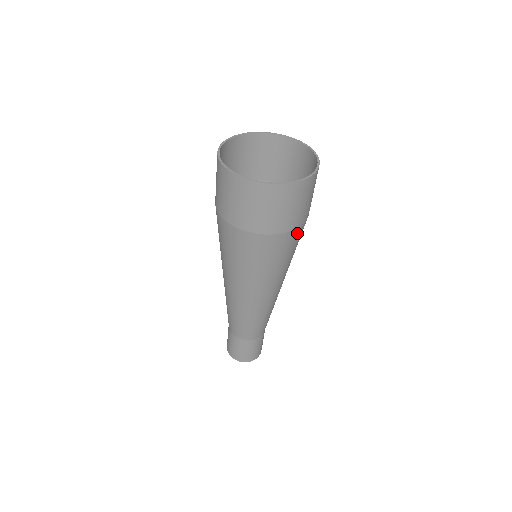
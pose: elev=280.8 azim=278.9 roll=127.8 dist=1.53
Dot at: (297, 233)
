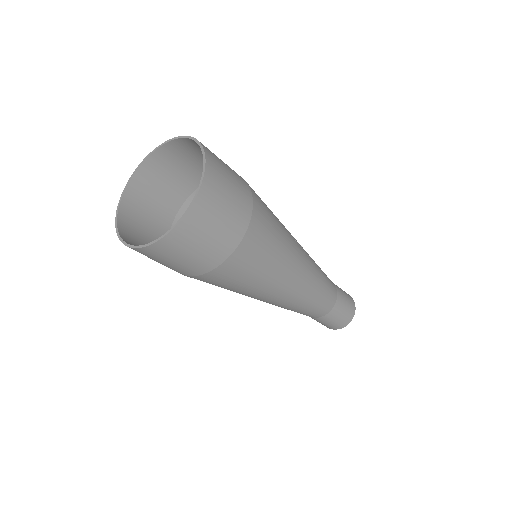
Dot at: (258, 214)
